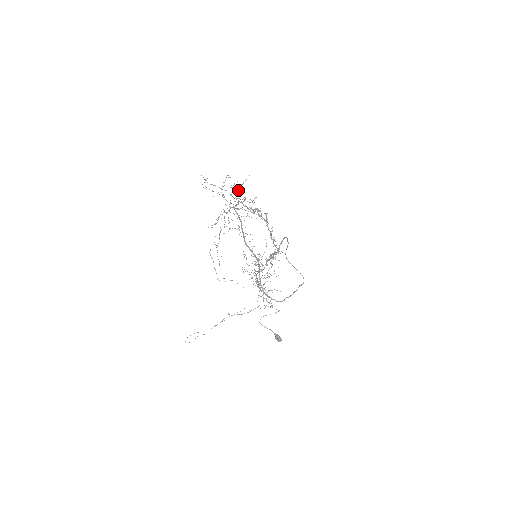
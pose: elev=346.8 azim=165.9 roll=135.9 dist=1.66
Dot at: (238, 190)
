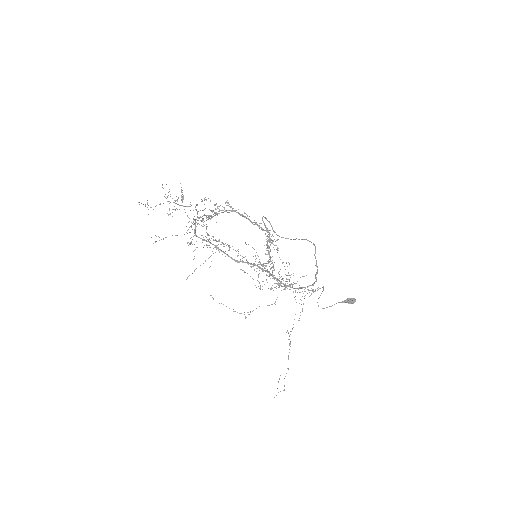
Dot at: occluded
